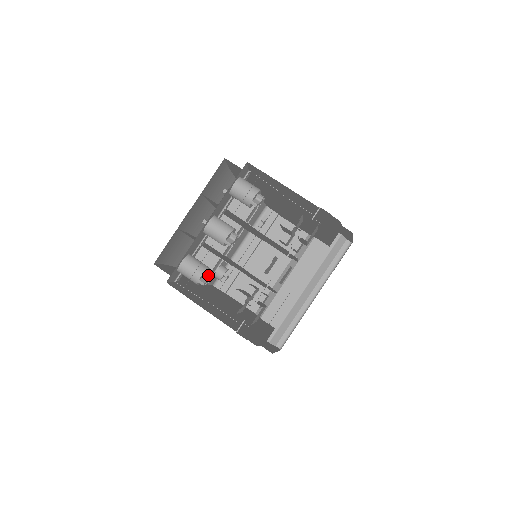
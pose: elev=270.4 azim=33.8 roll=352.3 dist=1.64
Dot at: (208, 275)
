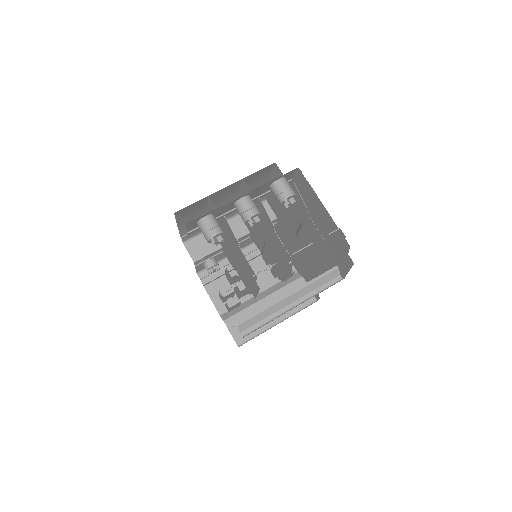
Dot at: (221, 238)
